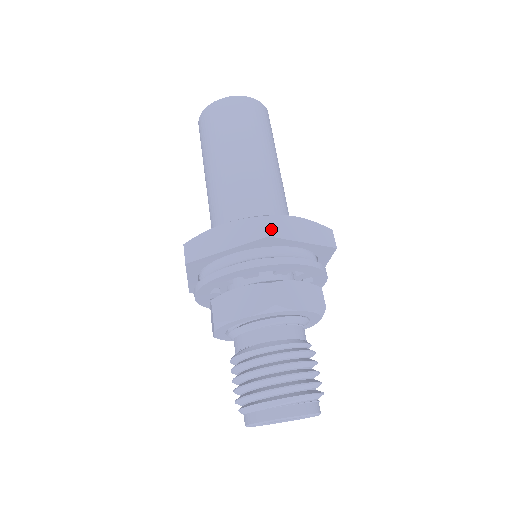
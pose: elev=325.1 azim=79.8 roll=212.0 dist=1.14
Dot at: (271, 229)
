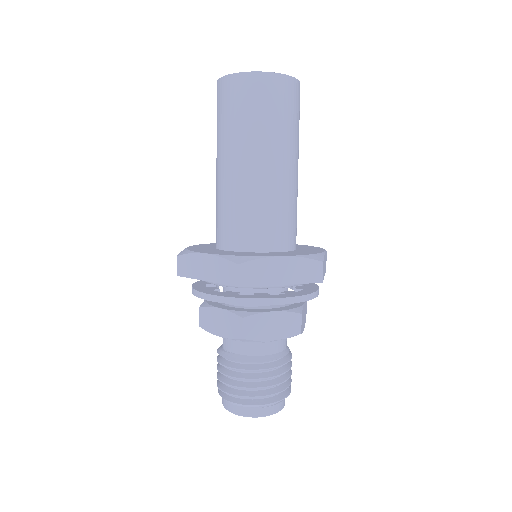
Dot at: (242, 278)
